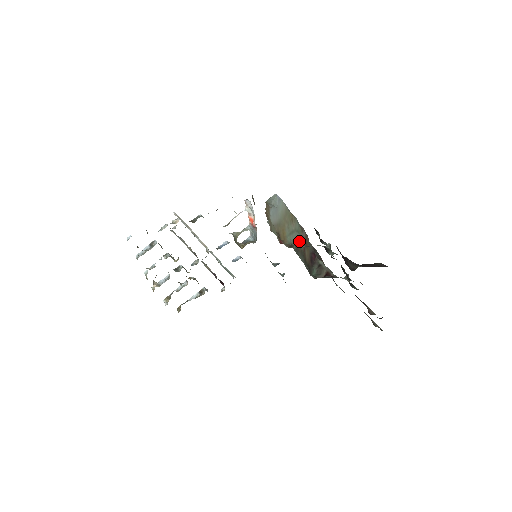
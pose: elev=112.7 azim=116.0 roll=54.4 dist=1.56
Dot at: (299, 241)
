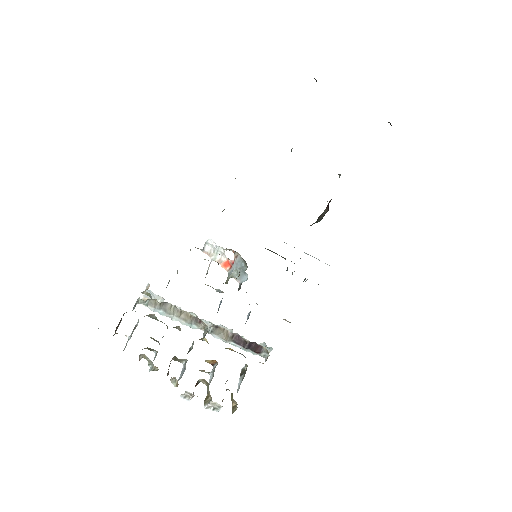
Dot at: occluded
